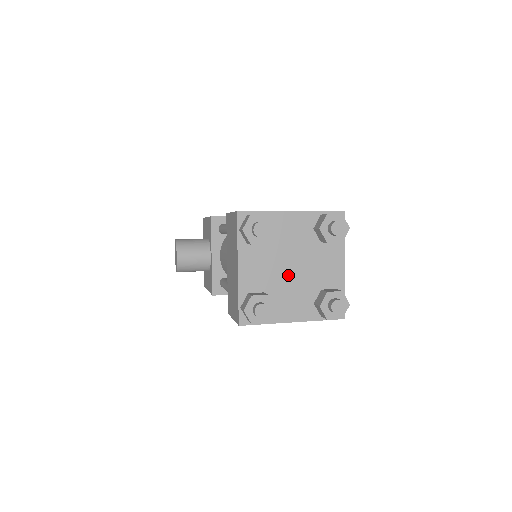
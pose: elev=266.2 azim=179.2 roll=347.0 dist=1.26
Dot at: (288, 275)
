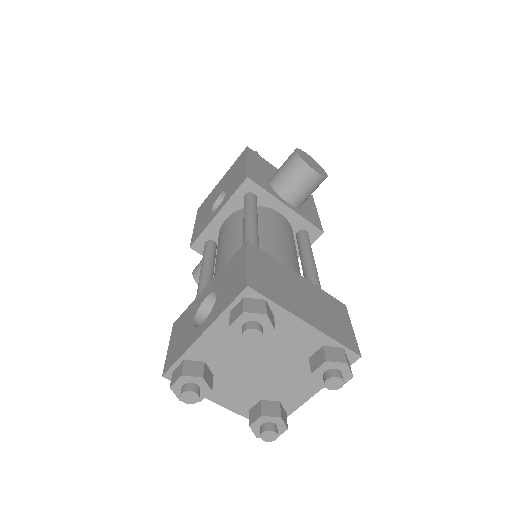
Dot at: (264, 375)
